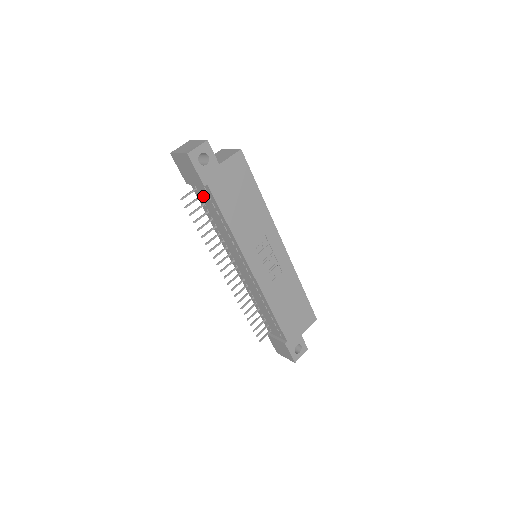
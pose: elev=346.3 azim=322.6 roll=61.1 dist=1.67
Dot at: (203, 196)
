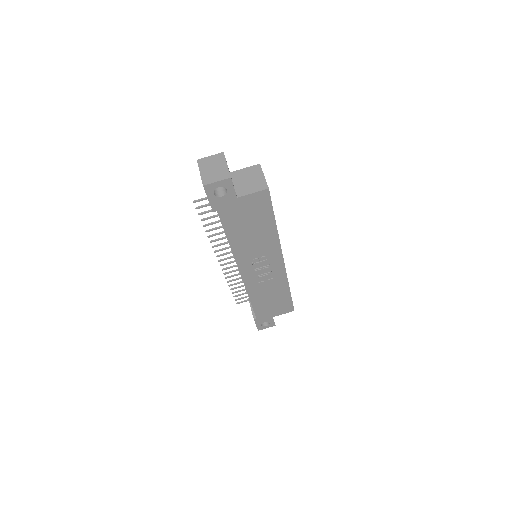
Dot at: occluded
